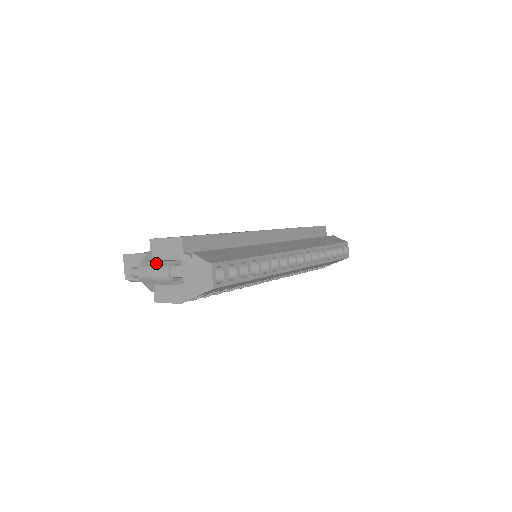
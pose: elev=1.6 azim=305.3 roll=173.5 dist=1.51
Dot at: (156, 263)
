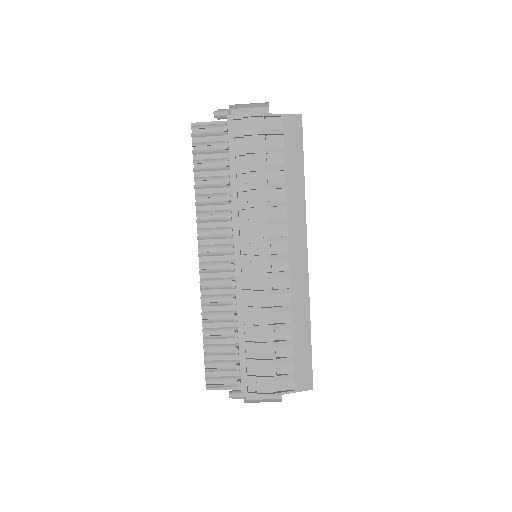
Dot at: occluded
